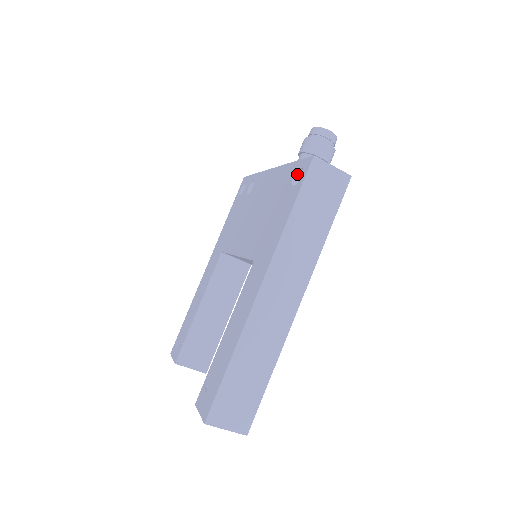
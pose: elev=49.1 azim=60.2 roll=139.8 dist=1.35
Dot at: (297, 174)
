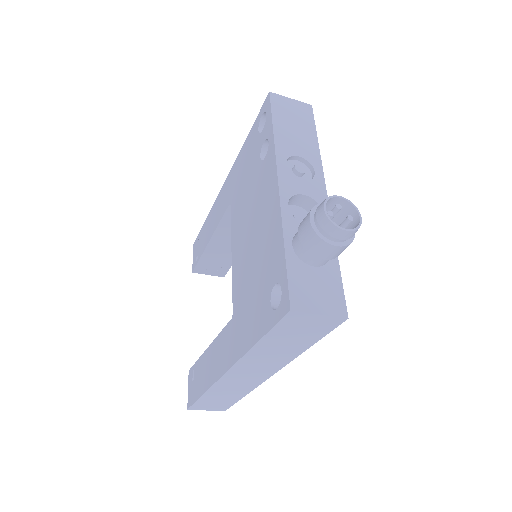
Dot at: (280, 283)
